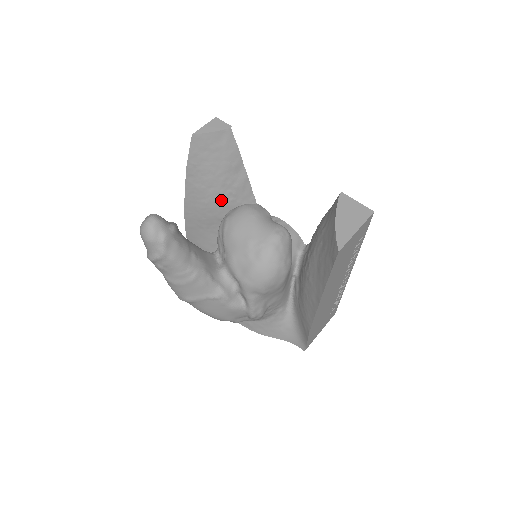
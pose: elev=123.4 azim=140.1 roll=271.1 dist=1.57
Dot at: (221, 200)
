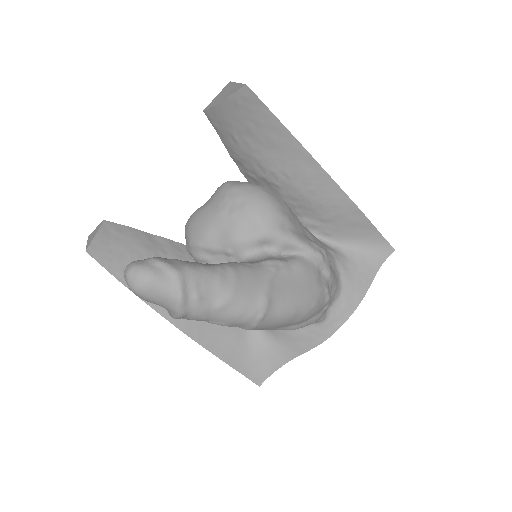
Dot at: occluded
